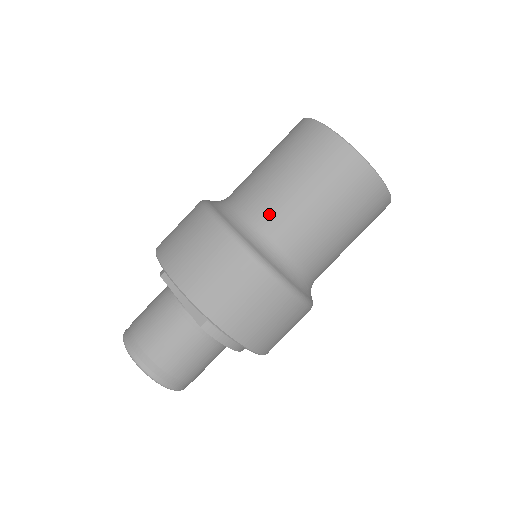
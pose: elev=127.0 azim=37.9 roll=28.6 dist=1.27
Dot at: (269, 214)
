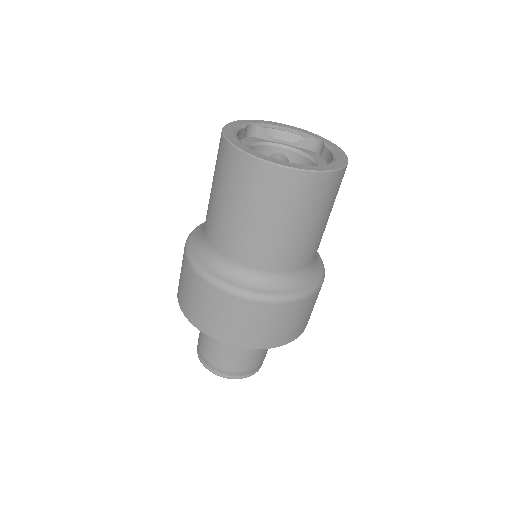
Dot at: (275, 261)
